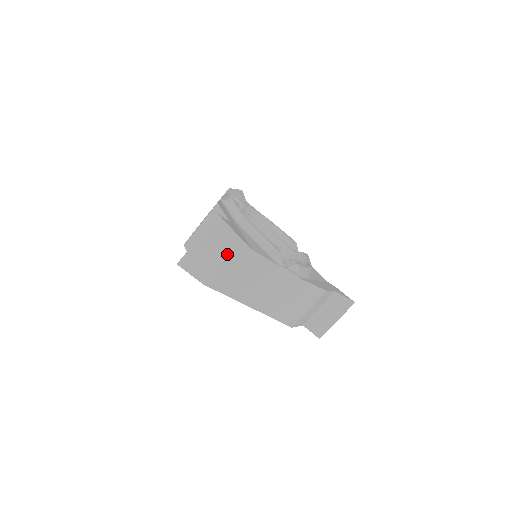
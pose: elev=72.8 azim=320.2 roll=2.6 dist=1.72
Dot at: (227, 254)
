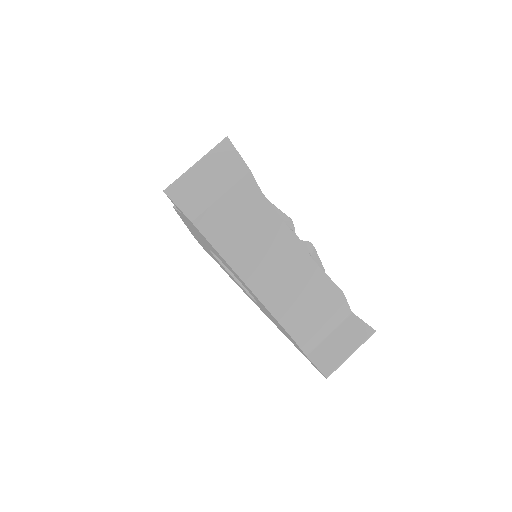
Dot at: (229, 186)
